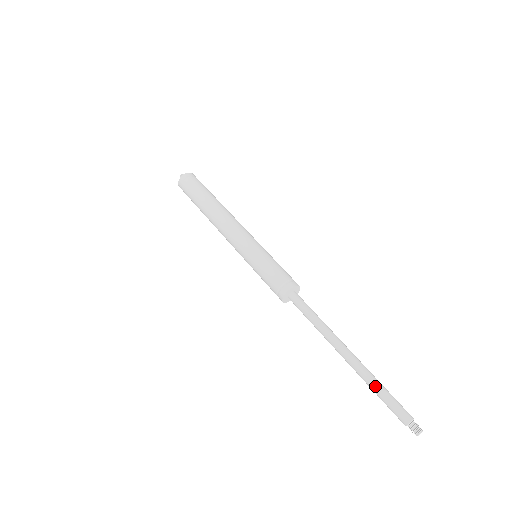
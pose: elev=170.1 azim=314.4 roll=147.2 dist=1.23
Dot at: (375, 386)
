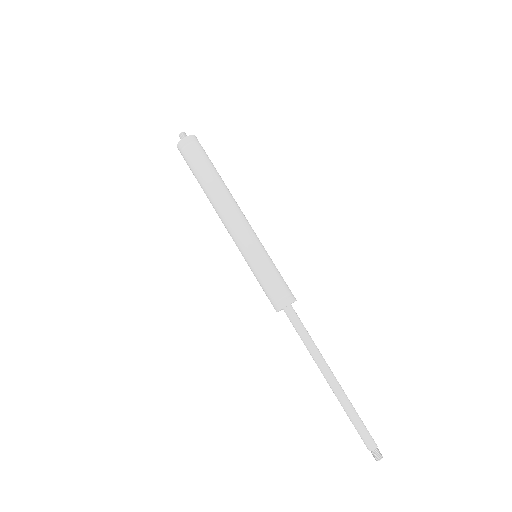
Dot at: (353, 412)
